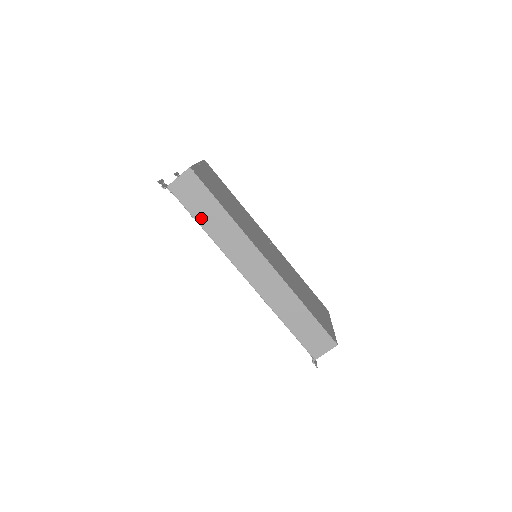
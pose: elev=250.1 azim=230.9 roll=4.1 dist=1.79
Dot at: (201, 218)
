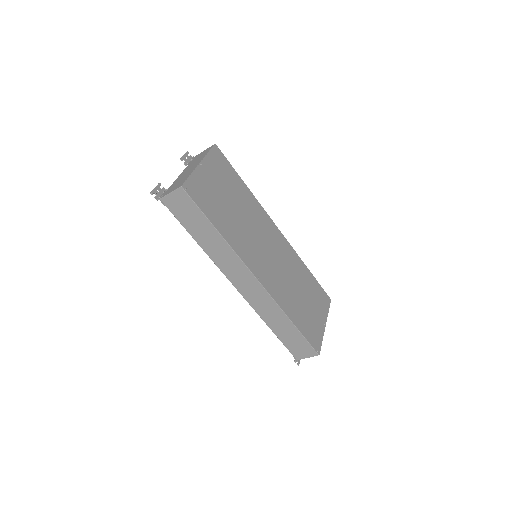
Dot at: (194, 232)
